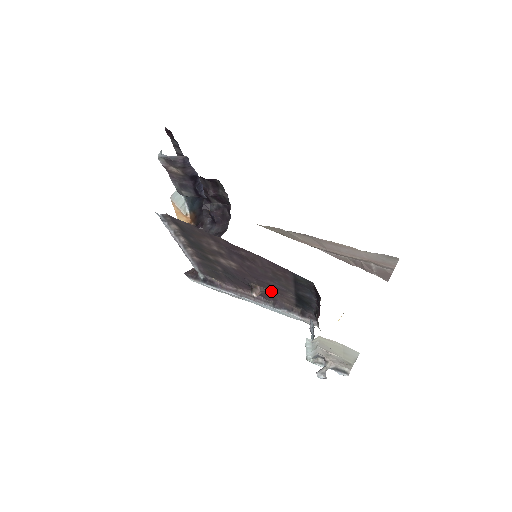
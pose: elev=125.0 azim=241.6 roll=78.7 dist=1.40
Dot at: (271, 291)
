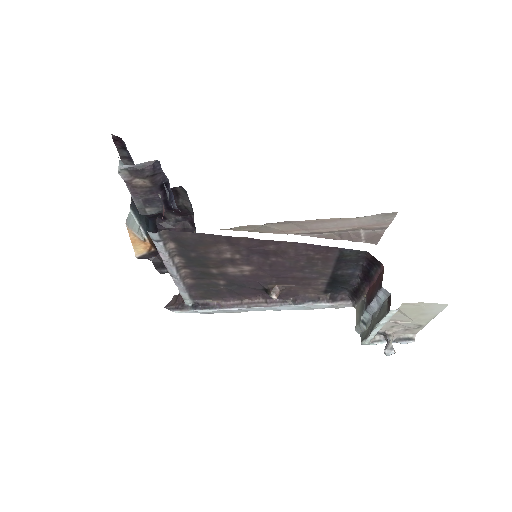
Dot at: (294, 286)
